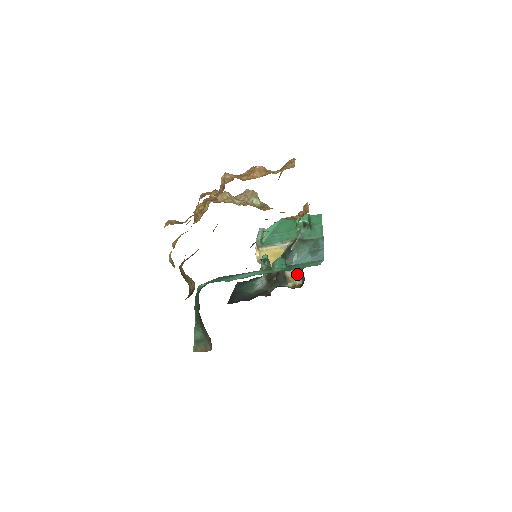
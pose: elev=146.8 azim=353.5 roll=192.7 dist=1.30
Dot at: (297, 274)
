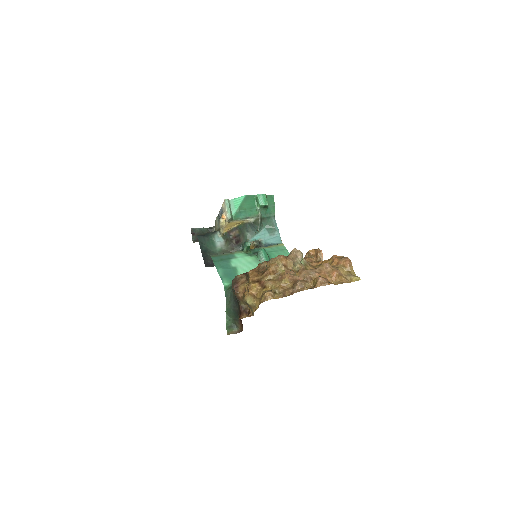
Dot at: (255, 244)
